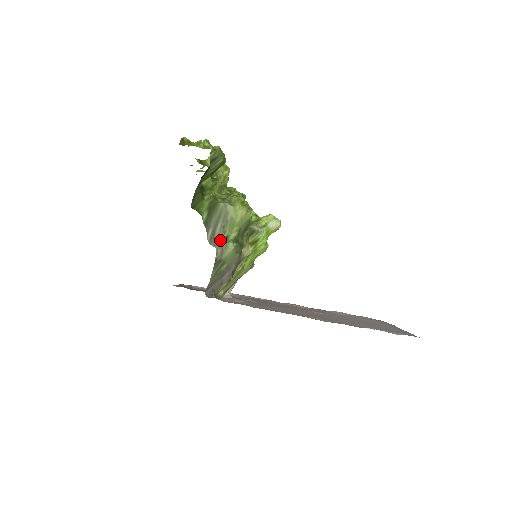
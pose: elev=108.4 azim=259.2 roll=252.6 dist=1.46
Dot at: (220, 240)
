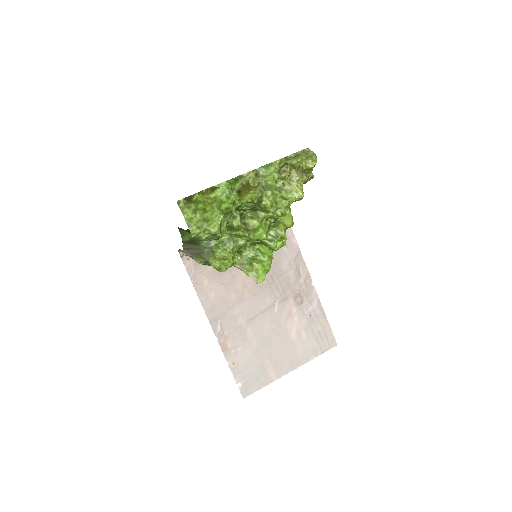
Dot at: (192, 254)
